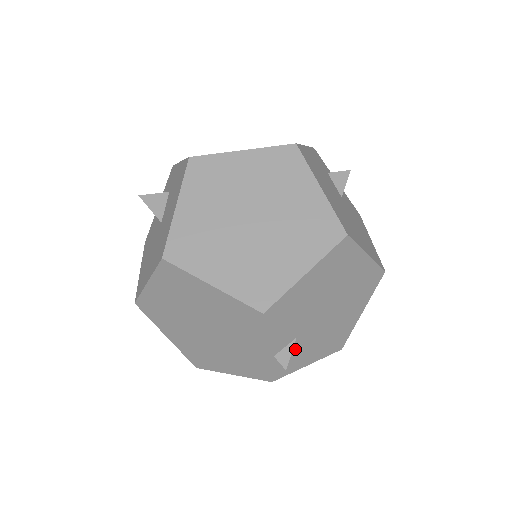
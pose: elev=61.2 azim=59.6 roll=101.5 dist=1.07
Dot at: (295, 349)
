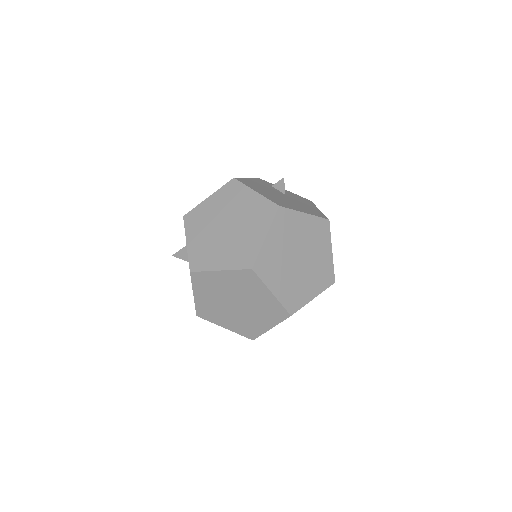
Dot at: (293, 289)
